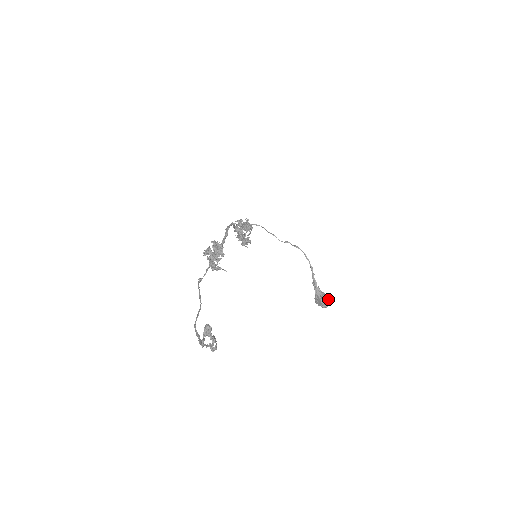
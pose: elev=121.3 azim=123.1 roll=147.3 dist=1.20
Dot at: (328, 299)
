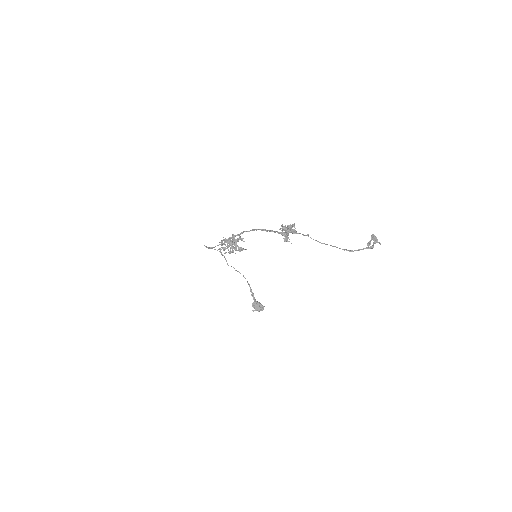
Dot at: (262, 306)
